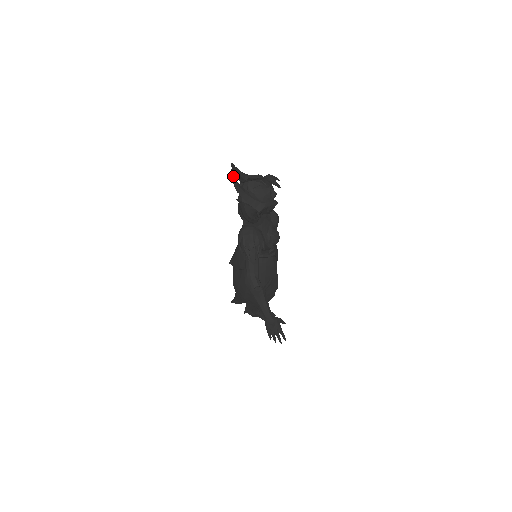
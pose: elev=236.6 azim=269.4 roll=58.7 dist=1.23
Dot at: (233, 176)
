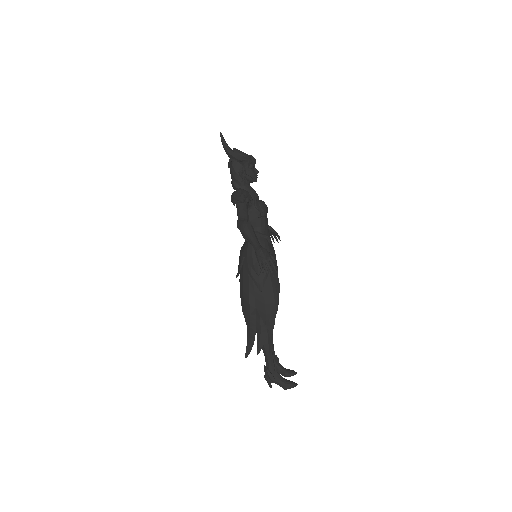
Dot at: (221, 137)
